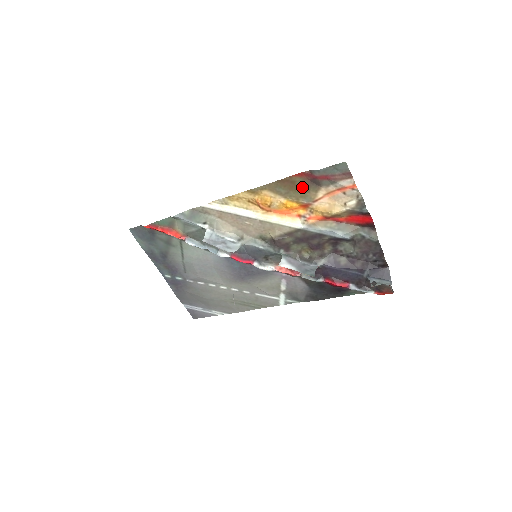
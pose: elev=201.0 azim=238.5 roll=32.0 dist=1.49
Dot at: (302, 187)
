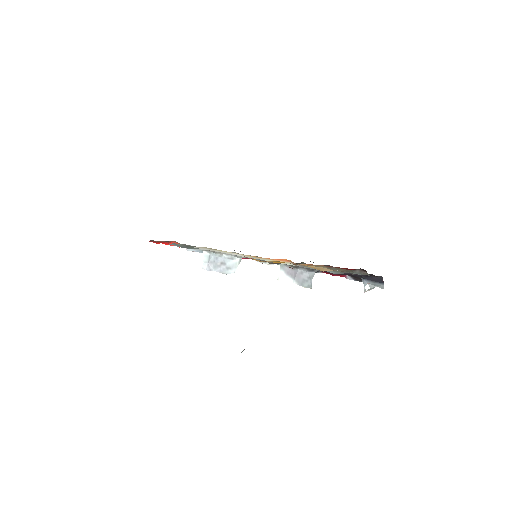
Dot at: occluded
